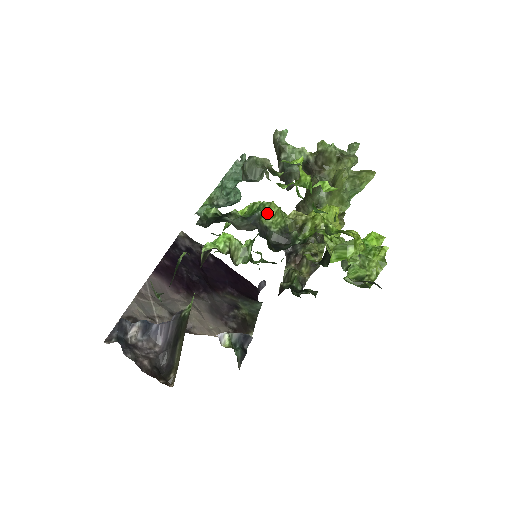
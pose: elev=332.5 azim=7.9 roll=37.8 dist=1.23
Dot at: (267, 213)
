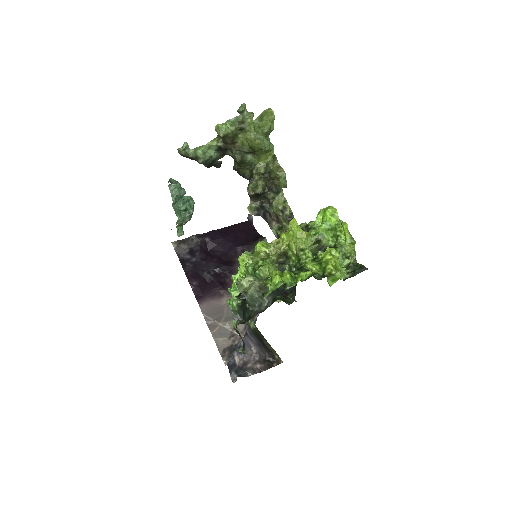
Dot at: (265, 277)
